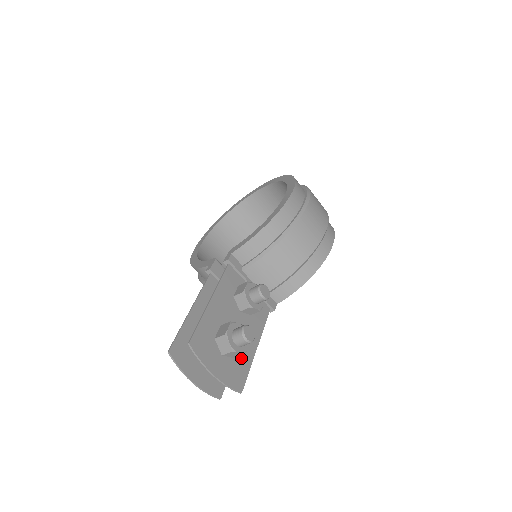
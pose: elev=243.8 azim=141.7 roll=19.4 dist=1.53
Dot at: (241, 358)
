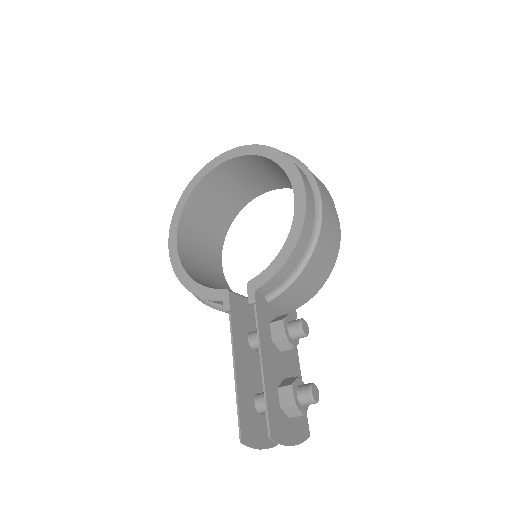
Dot at: occluded
